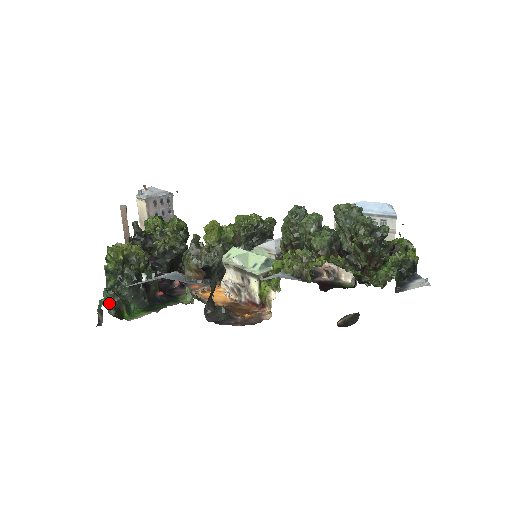
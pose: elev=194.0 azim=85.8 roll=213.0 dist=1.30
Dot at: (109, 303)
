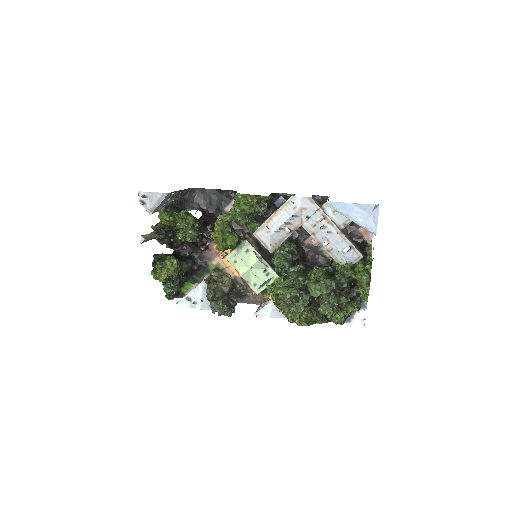
Dot at: occluded
